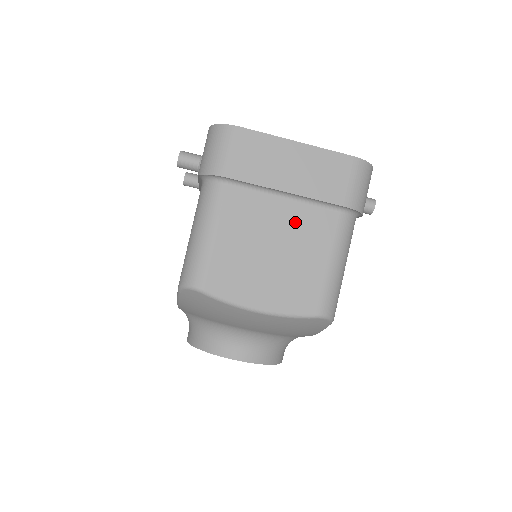
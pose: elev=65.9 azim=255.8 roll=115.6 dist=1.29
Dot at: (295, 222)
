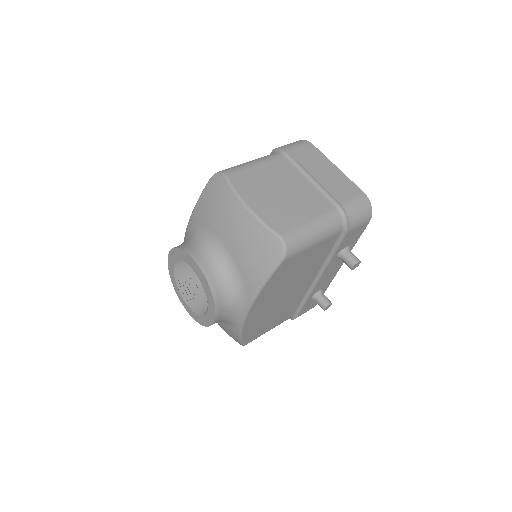
Dot at: (306, 192)
